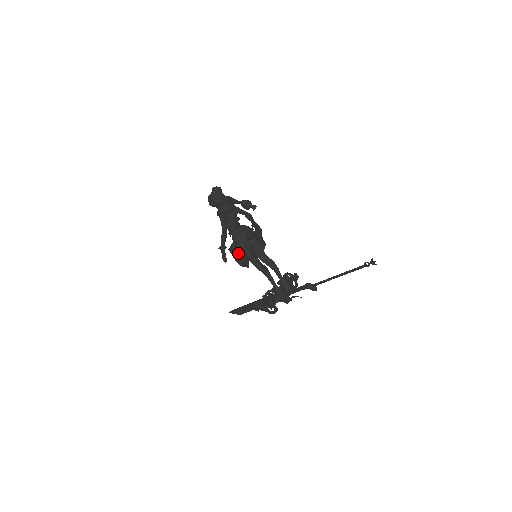
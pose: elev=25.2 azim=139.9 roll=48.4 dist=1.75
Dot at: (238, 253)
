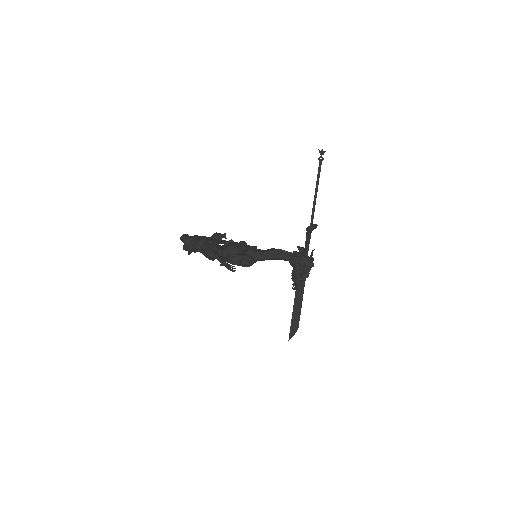
Dot at: (238, 257)
